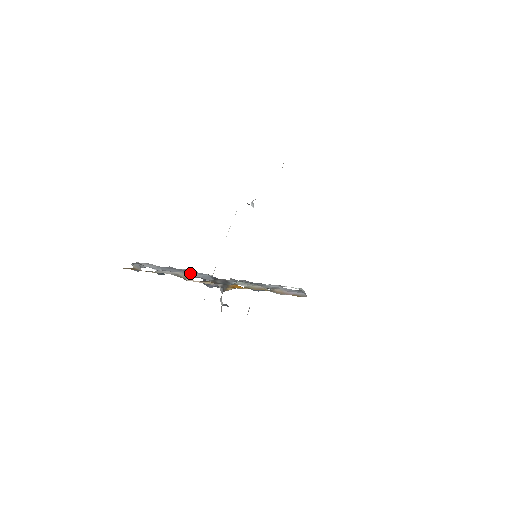
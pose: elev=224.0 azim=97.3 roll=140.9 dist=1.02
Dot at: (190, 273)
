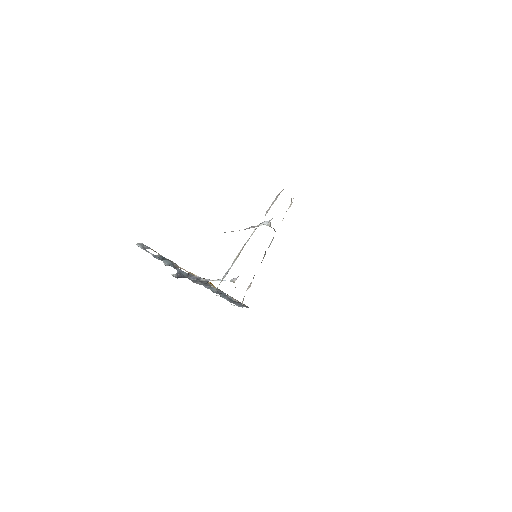
Dot at: occluded
